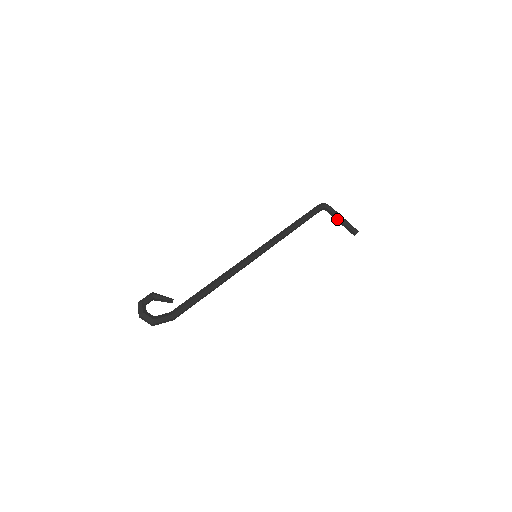
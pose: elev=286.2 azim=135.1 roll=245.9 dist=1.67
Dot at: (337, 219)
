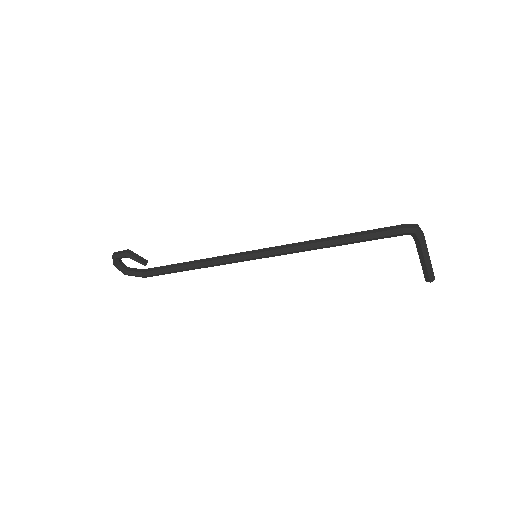
Dot at: (418, 253)
